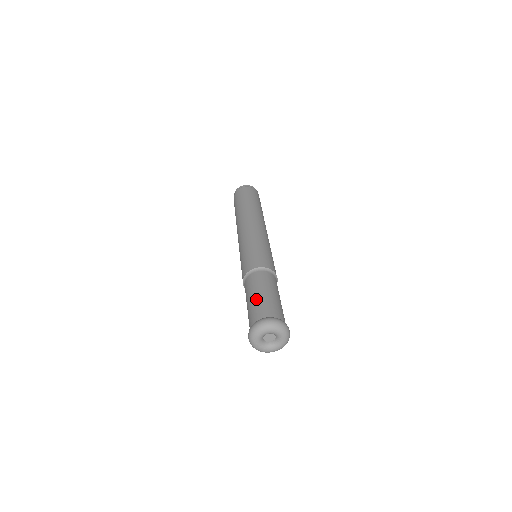
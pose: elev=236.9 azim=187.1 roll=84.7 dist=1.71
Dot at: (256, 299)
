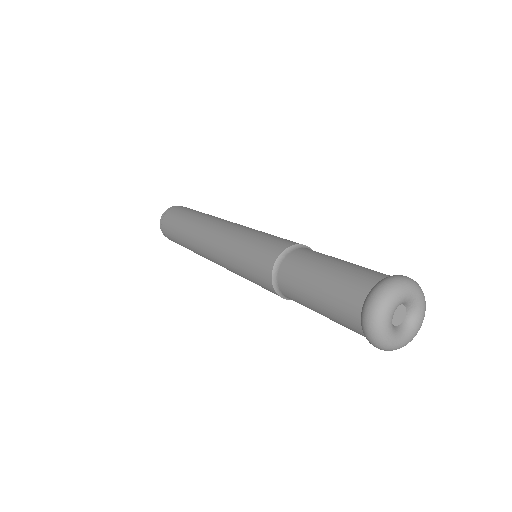
Dot at: (343, 265)
